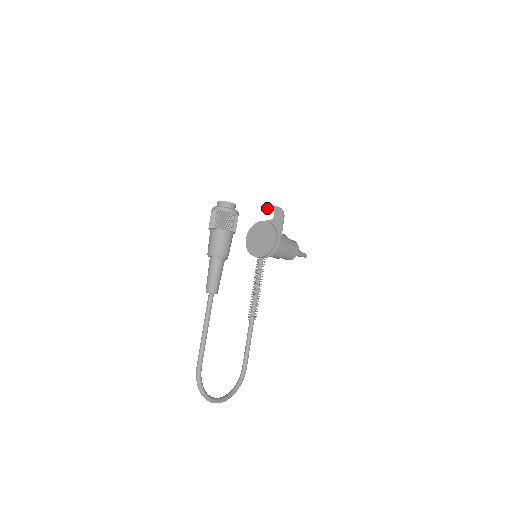
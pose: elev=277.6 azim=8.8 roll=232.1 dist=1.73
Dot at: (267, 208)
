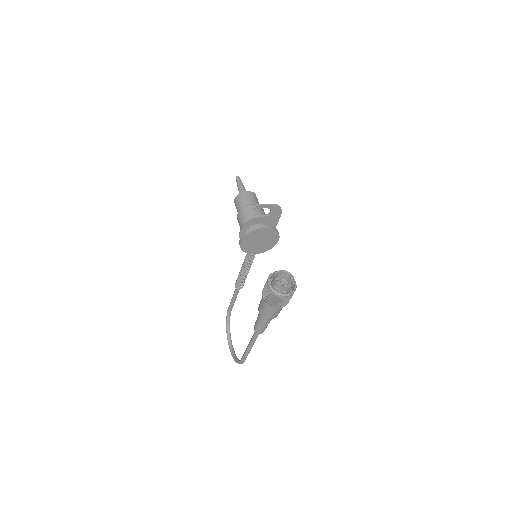
Dot at: (262, 207)
